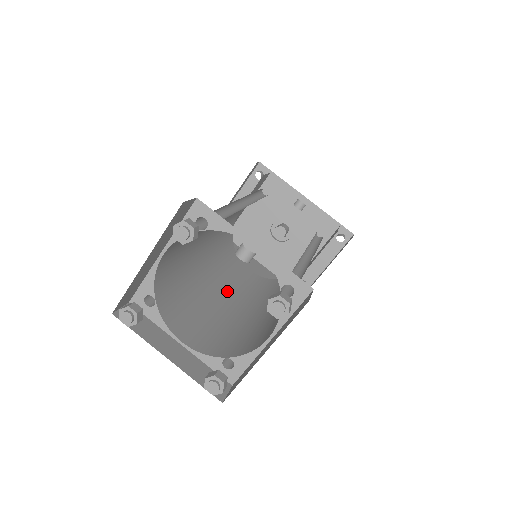
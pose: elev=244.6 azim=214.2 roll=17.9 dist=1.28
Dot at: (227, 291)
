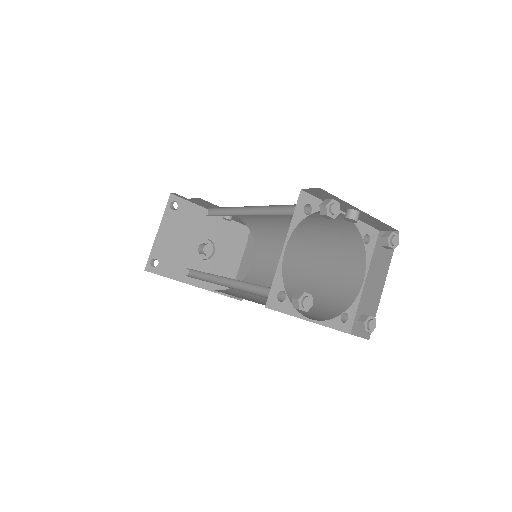
Dot at: occluded
